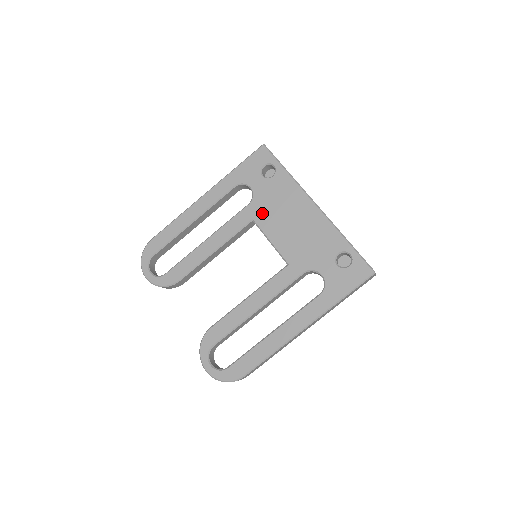
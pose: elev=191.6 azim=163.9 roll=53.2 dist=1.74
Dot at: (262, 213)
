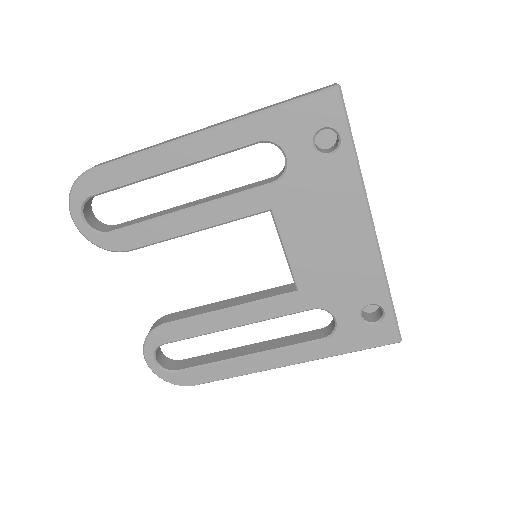
Dot at: (289, 207)
